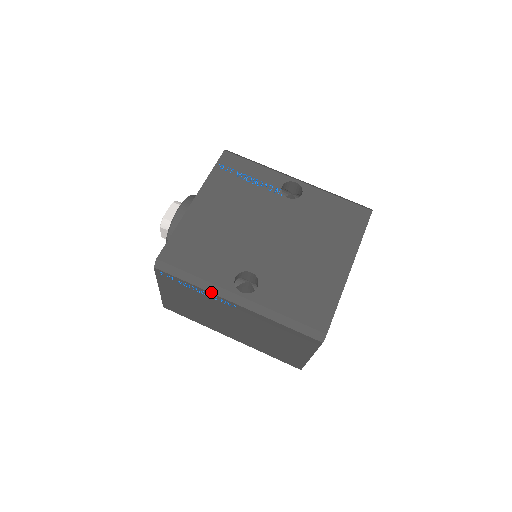
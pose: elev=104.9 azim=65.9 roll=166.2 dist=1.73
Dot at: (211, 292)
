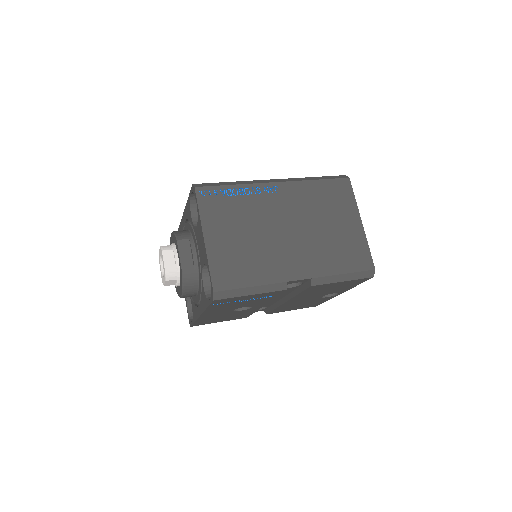
Dot at: (252, 183)
